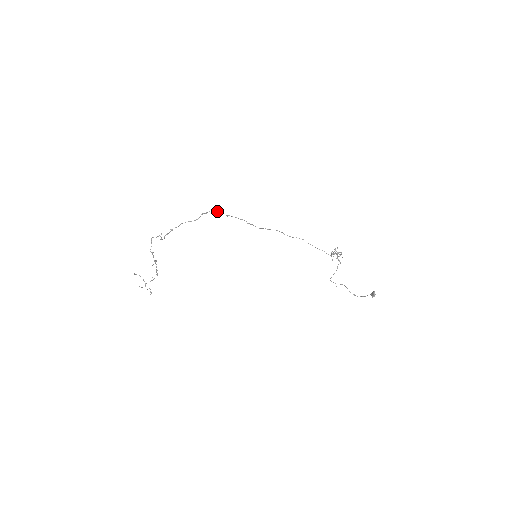
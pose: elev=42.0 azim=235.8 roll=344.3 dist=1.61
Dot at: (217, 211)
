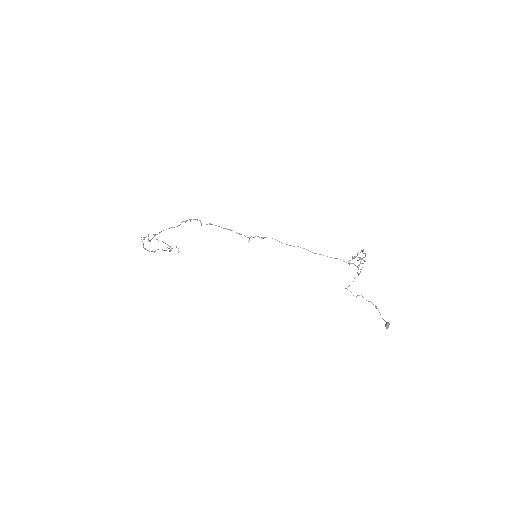
Dot at: (197, 220)
